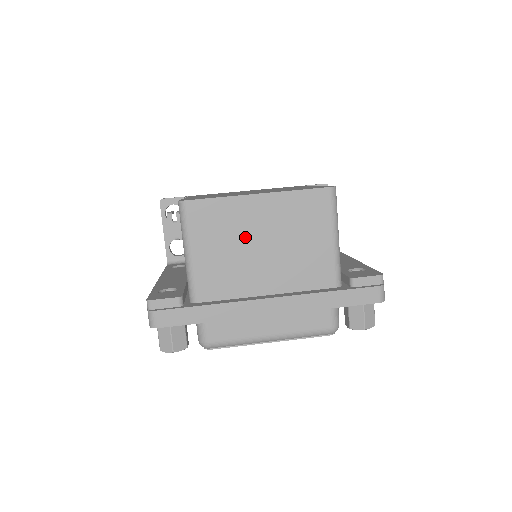
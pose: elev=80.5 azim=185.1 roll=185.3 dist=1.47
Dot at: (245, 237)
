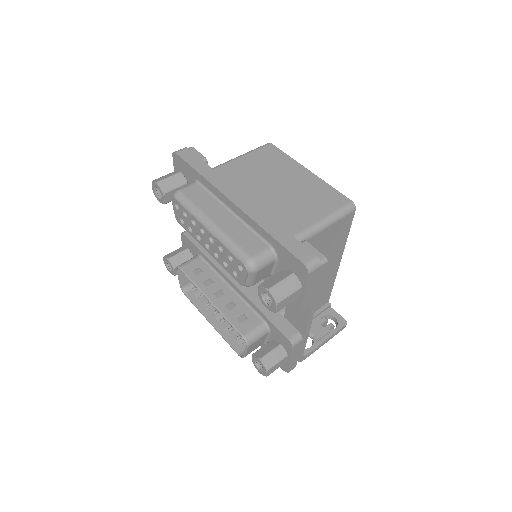
Dot at: (275, 176)
